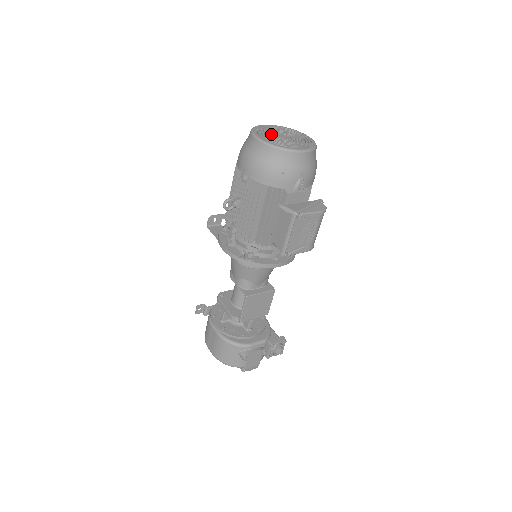
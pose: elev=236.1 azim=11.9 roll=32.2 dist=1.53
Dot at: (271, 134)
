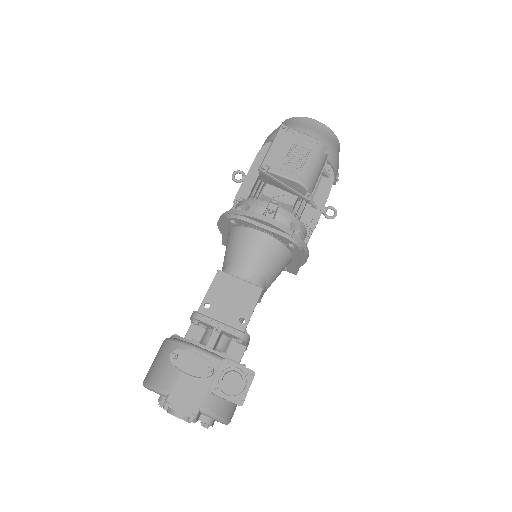
Dot at: occluded
